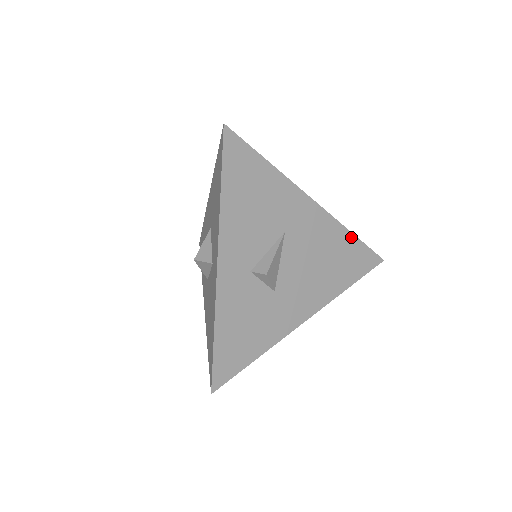
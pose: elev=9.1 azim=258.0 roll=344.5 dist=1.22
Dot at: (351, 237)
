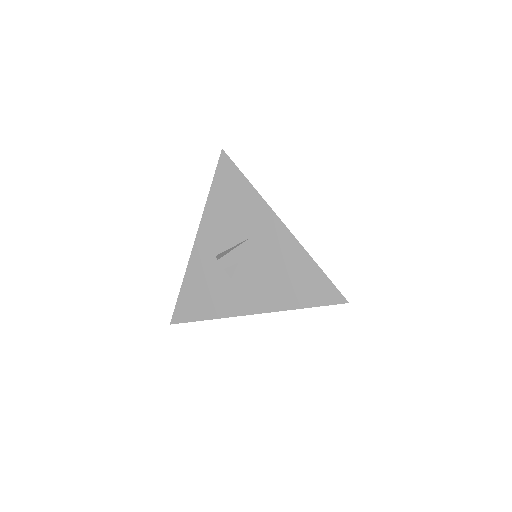
Dot at: (314, 266)
